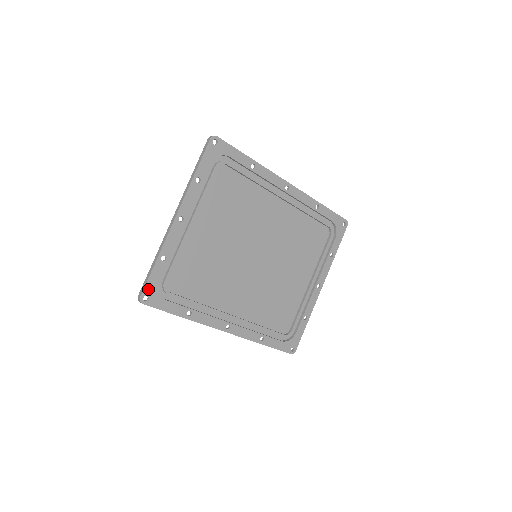
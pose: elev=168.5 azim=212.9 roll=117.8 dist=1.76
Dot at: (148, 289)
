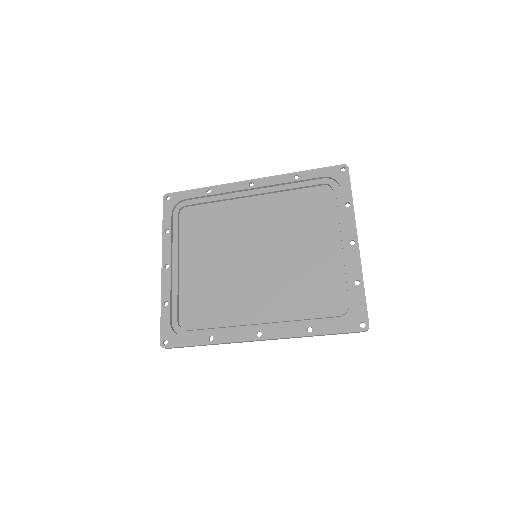
Dot at: (164, 334)
